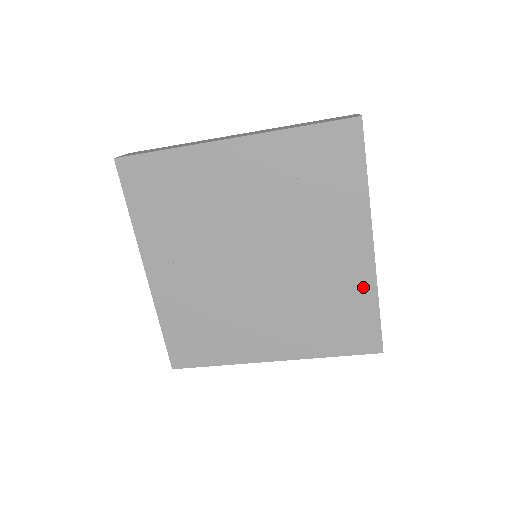
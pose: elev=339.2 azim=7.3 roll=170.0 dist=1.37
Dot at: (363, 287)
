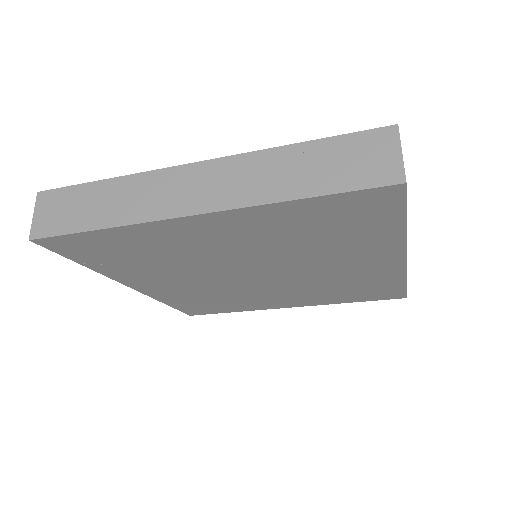
Dot at: (389, 277)
